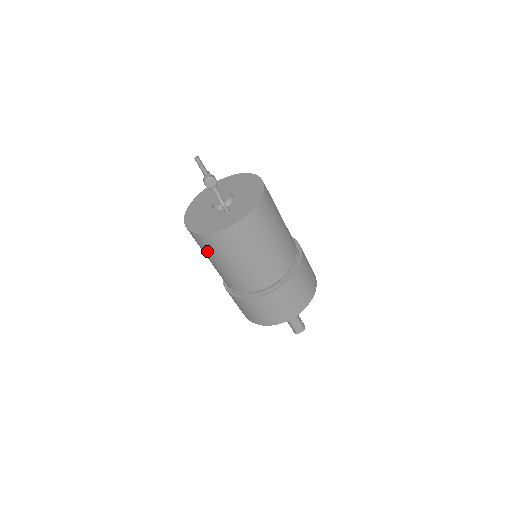
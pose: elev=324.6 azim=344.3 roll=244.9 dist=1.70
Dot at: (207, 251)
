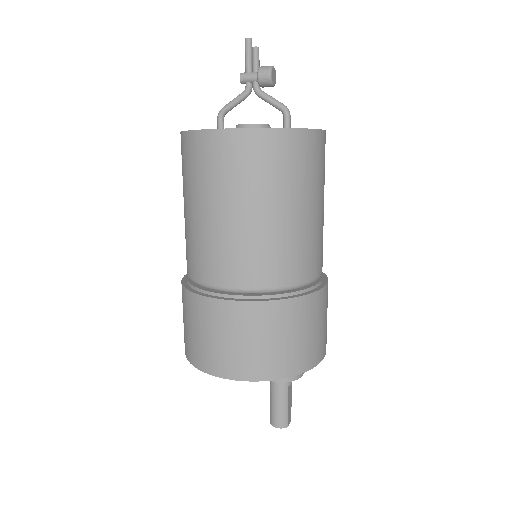
Dot at: (271, 177)
